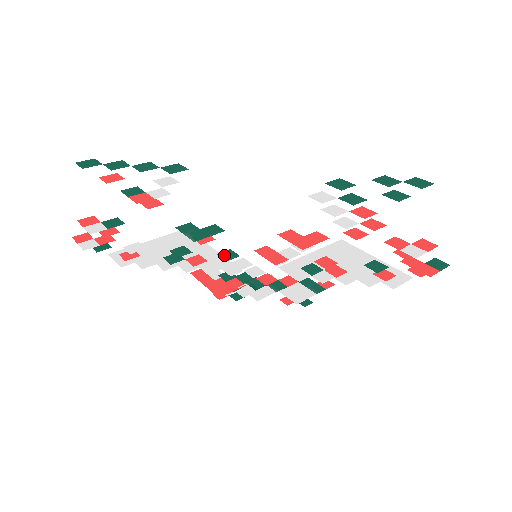
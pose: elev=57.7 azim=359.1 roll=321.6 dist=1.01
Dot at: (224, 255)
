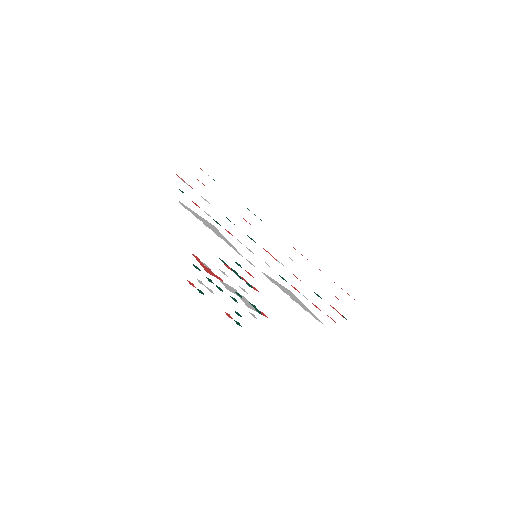
Dot at: occluded
